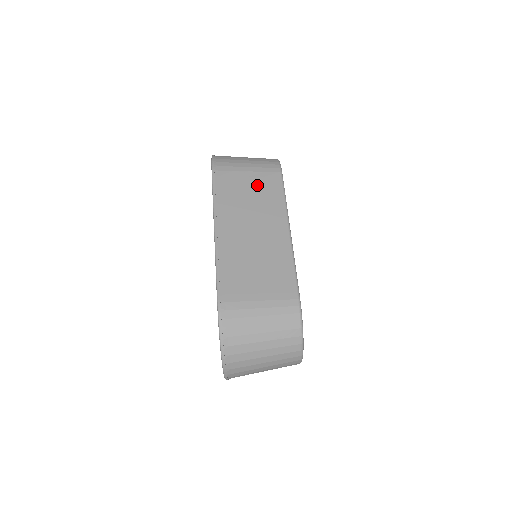
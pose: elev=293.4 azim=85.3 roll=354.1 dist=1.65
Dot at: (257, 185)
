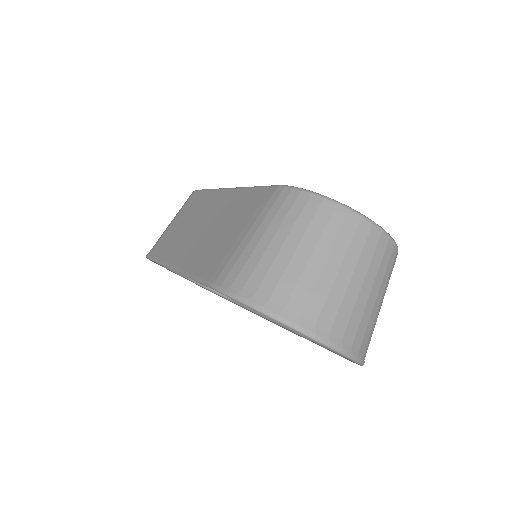
Dot at: (184, 215)
